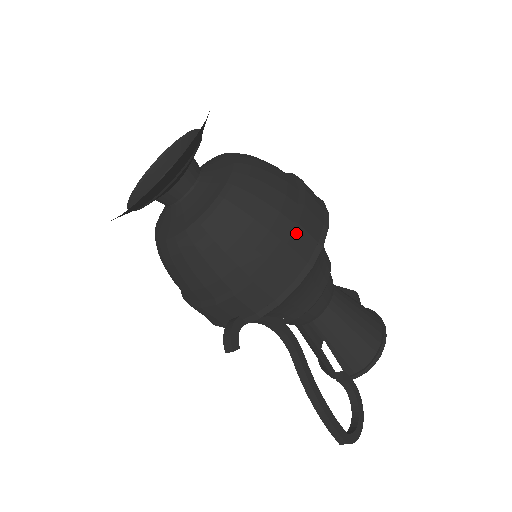
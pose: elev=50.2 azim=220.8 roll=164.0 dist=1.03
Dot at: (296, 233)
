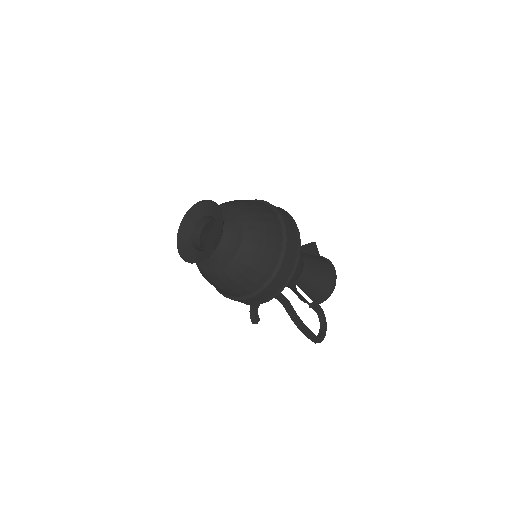
Dot at: (285, 258)
